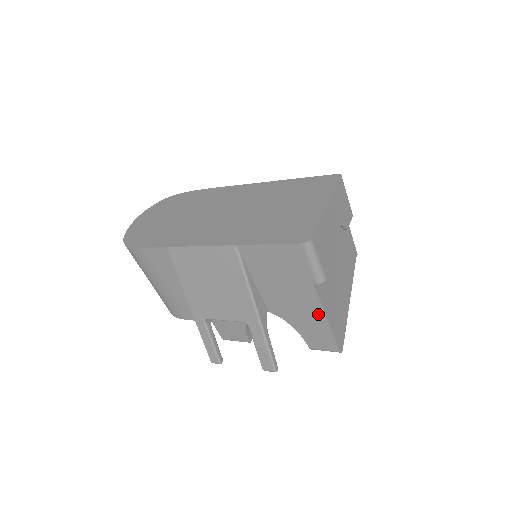
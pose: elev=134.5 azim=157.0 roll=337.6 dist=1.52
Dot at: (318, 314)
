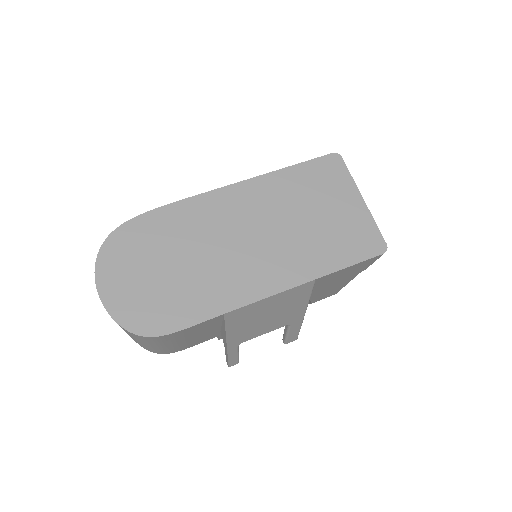
Dot at: (344, 284)
